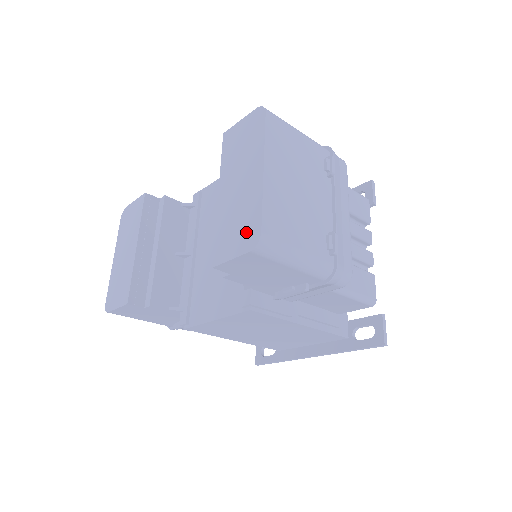
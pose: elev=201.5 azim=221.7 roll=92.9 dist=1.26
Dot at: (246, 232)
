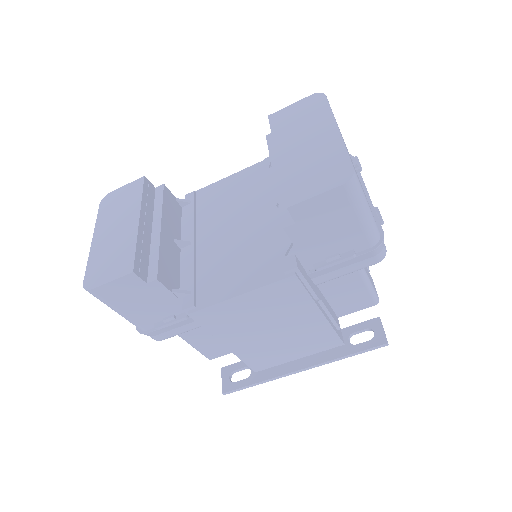
Dot at: (331, 172)
